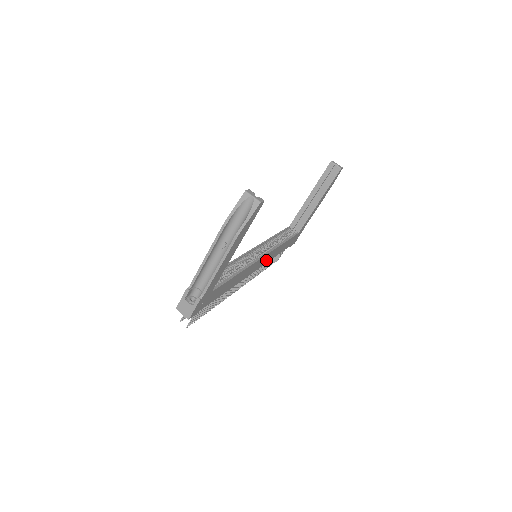
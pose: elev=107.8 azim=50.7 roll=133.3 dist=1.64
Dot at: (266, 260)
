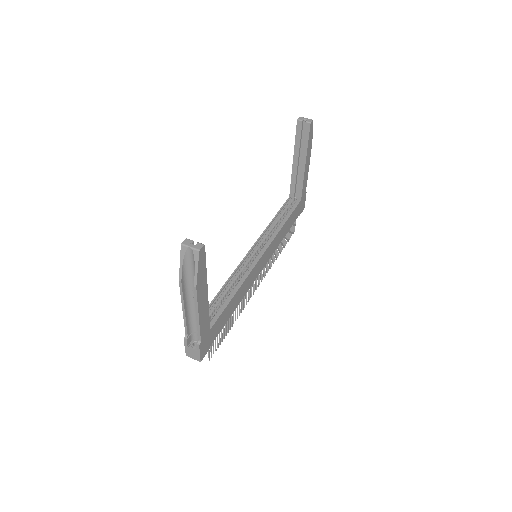
Dot at: (271, 251)
